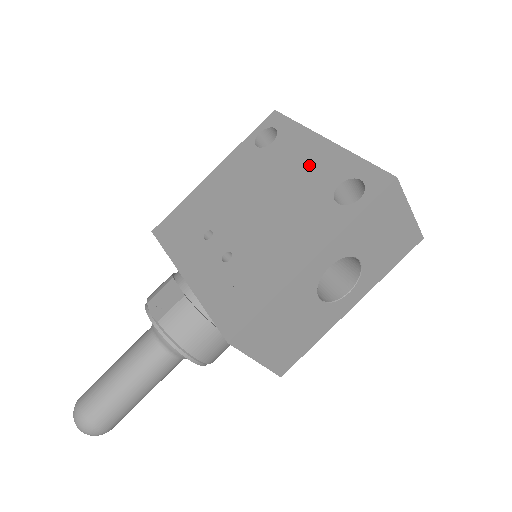
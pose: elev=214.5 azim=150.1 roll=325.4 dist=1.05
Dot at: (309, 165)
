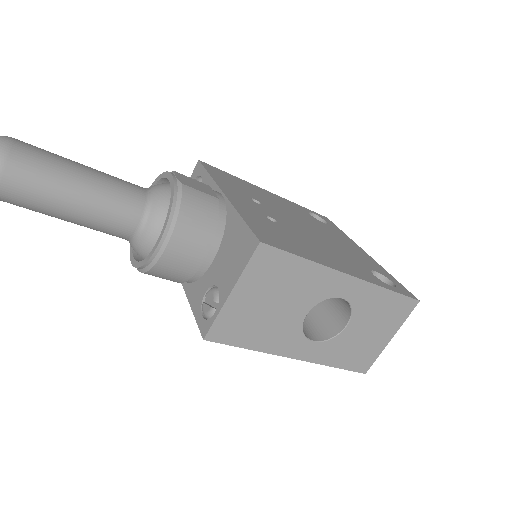
Dot at: (353, 249)
